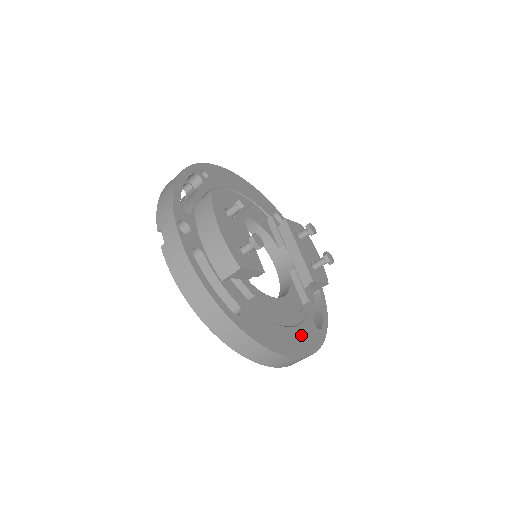
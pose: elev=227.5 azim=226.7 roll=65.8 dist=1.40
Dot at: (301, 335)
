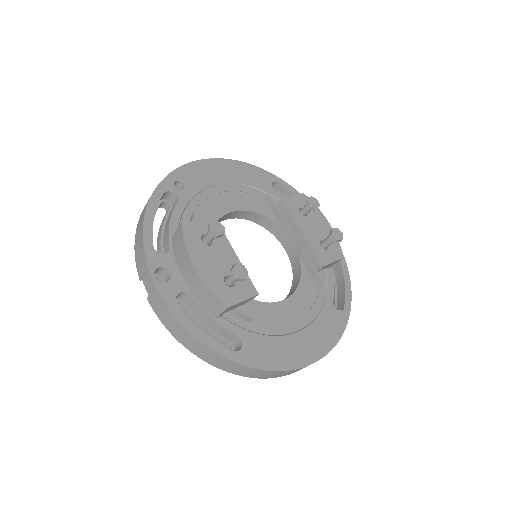
Dot at: (318, 331)
